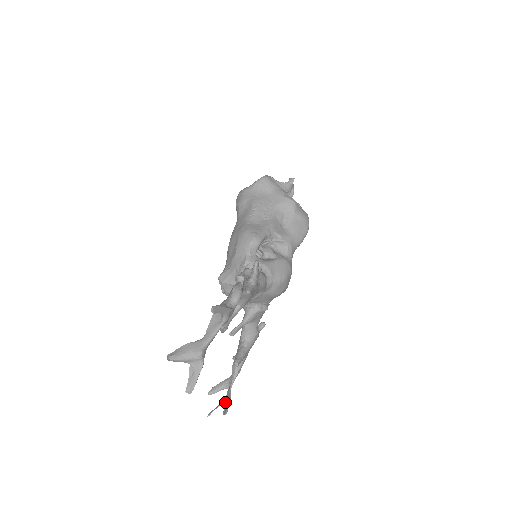
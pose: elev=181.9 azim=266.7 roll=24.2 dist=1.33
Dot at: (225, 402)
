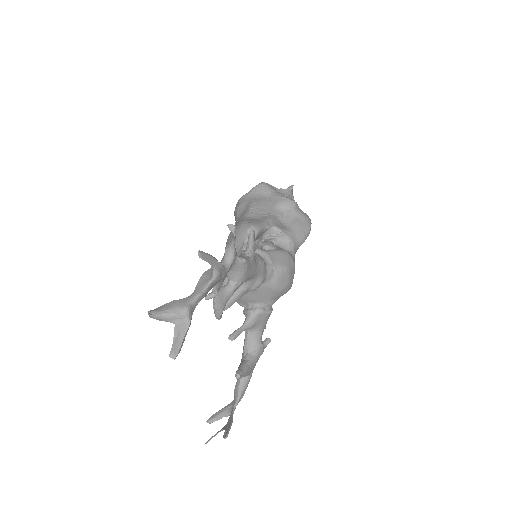
Dot at: (226, 427)
